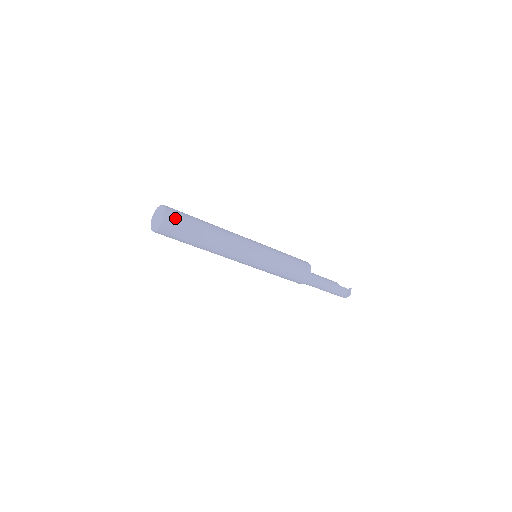
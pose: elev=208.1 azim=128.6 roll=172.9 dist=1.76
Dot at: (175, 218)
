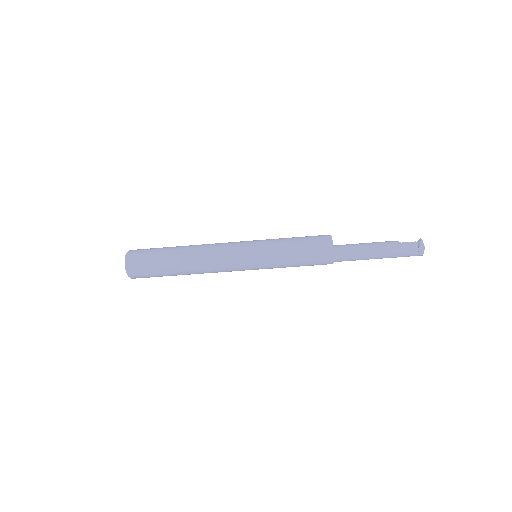
Dot at: (137, 256)
